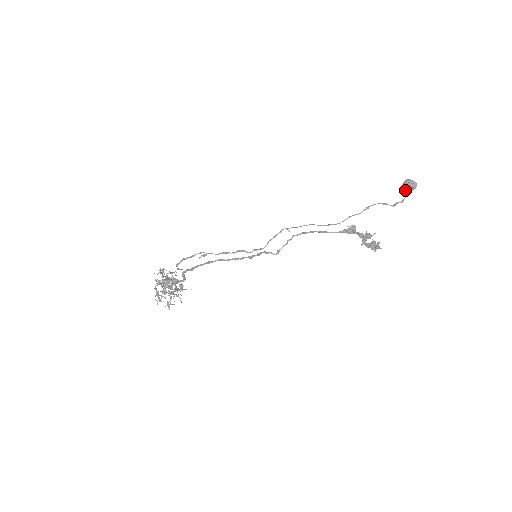
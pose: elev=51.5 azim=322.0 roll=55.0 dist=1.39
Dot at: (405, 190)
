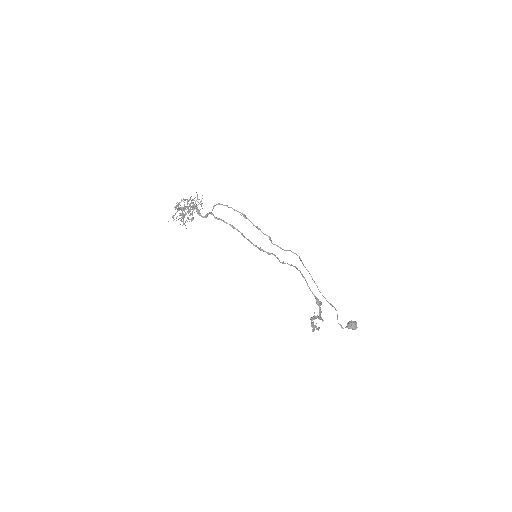
Dot at: (349, 324)
